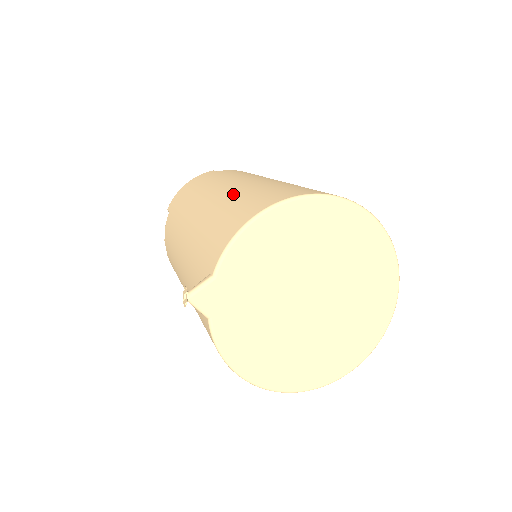
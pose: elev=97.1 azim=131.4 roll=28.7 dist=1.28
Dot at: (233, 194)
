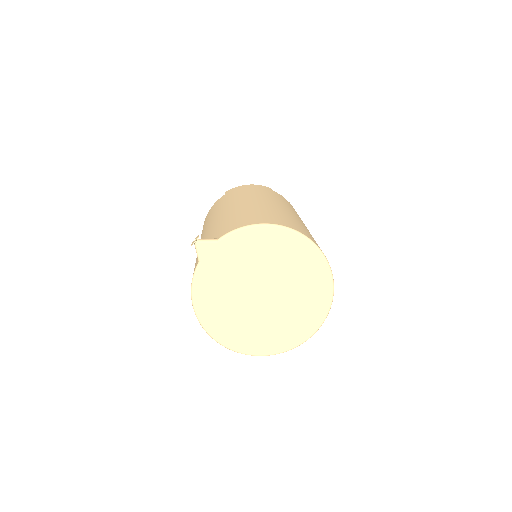
Dot at: (265, 207)
